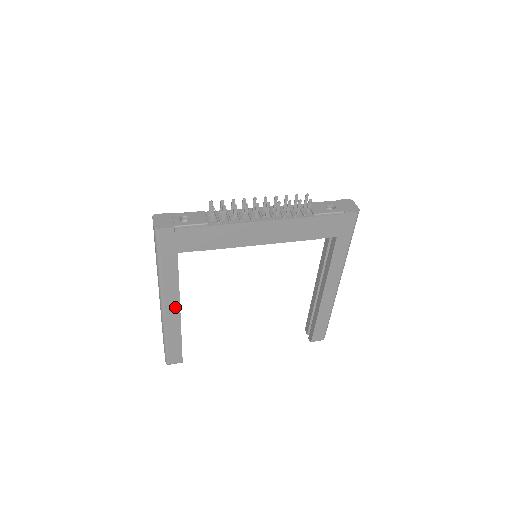
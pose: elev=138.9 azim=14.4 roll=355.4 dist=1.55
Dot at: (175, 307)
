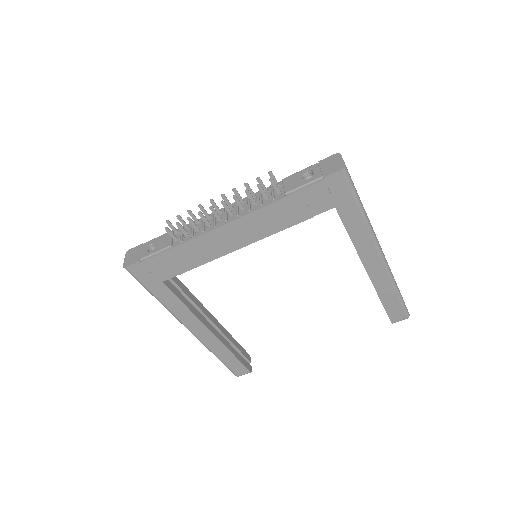
Dot at: (201, 328)
